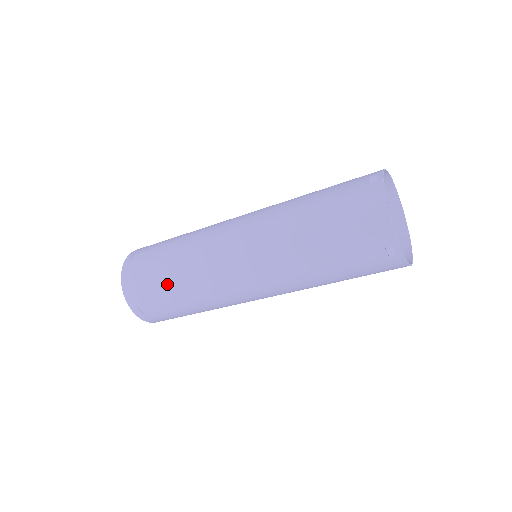
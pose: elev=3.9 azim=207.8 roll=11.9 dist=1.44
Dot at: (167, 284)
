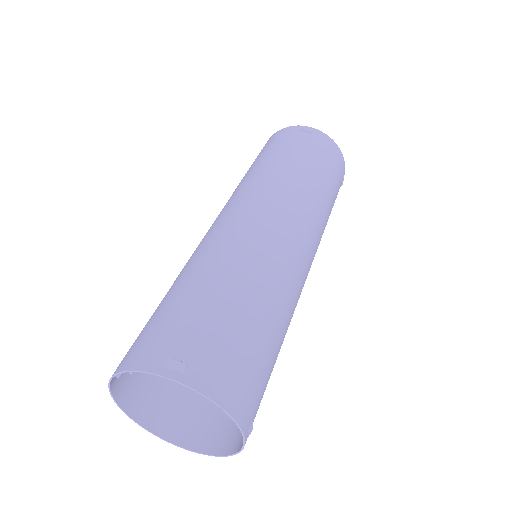
Dot at: (183, 292)
